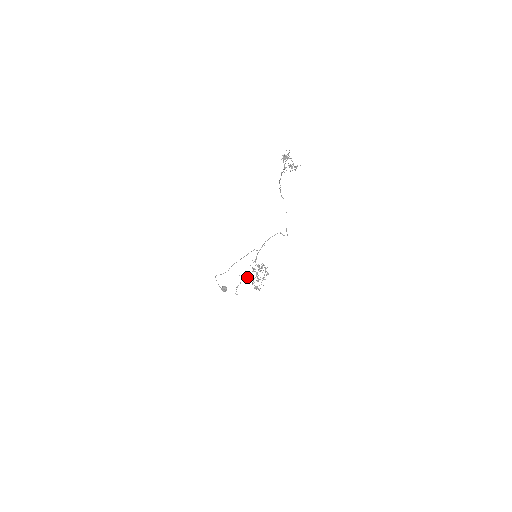
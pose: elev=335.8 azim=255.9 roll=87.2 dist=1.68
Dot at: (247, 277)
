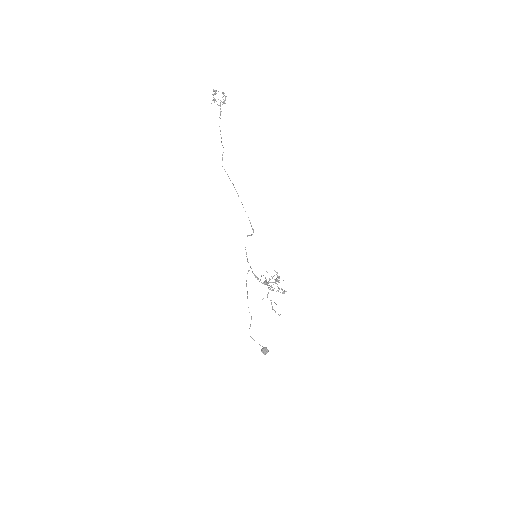
Dot at: occluded
